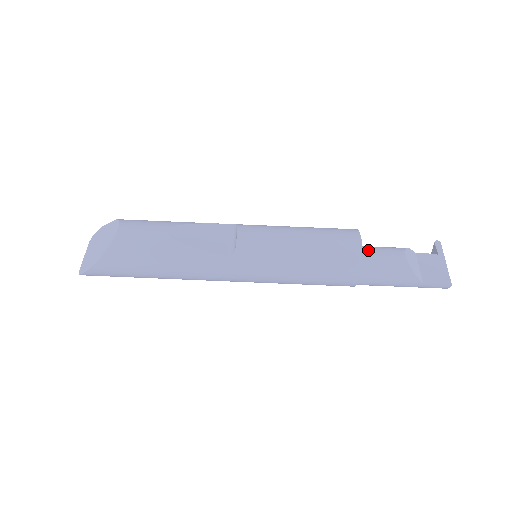
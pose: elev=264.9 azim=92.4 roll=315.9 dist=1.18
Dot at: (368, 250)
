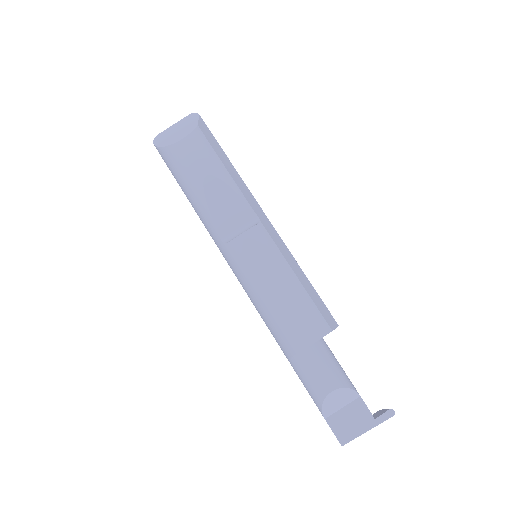
Dot at: (314, 354)
